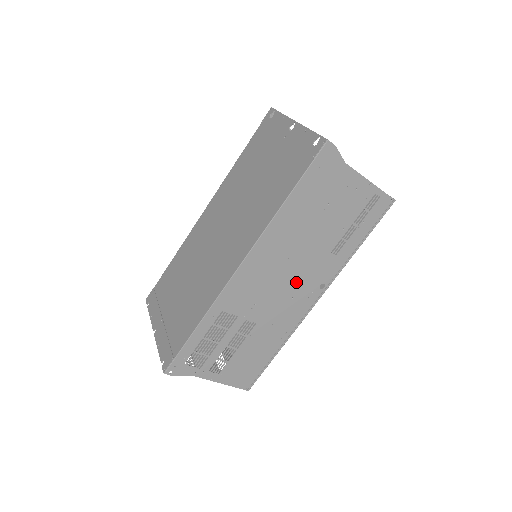
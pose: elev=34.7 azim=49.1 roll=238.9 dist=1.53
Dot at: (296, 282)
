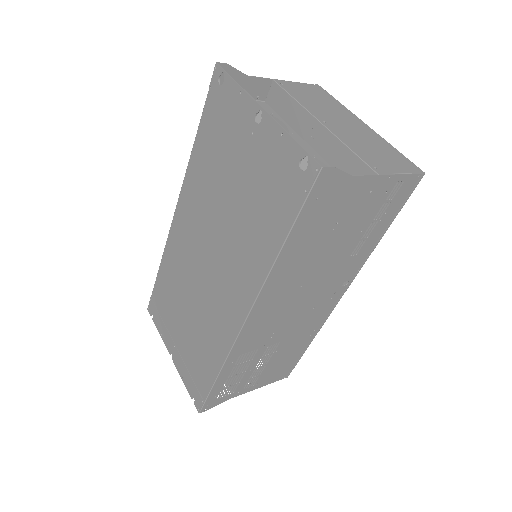
Dot at: (315, 296)
